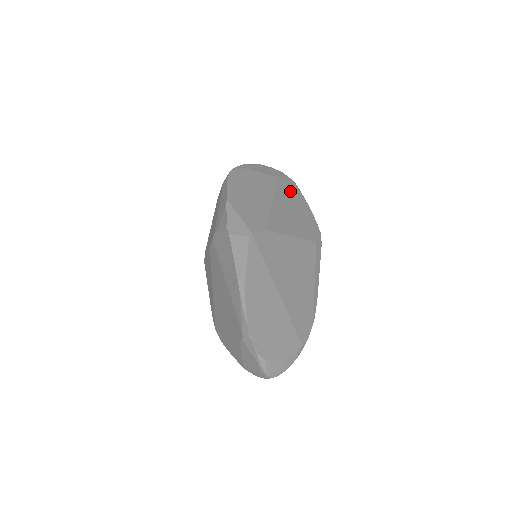
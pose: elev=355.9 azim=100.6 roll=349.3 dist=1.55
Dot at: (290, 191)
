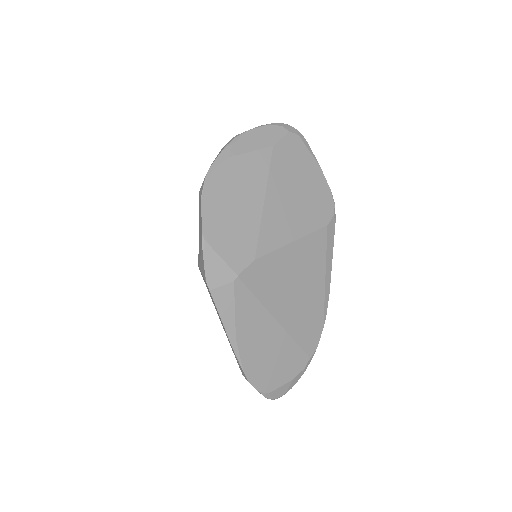
Dot at: (292, 159)
